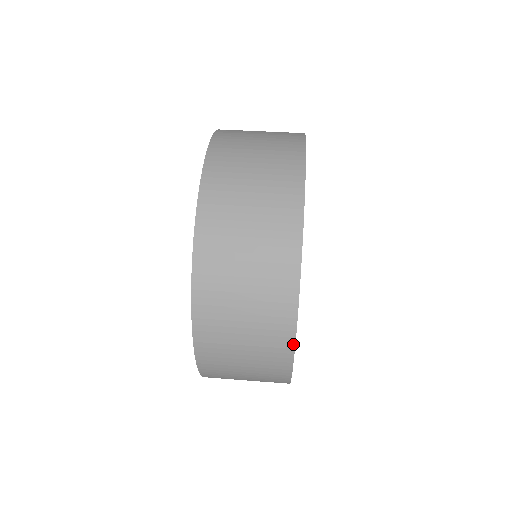
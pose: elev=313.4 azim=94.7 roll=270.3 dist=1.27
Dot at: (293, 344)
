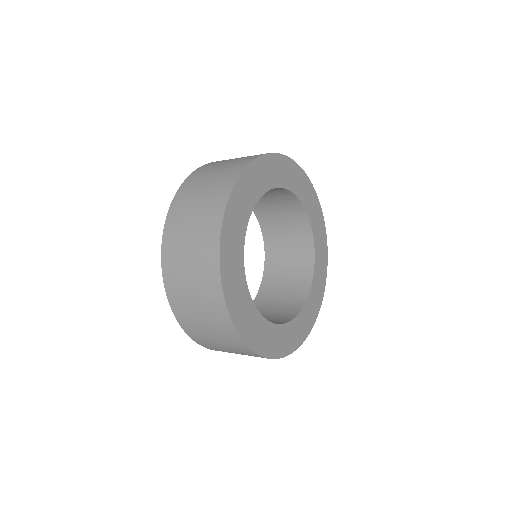
Dot at: (232, 324)
